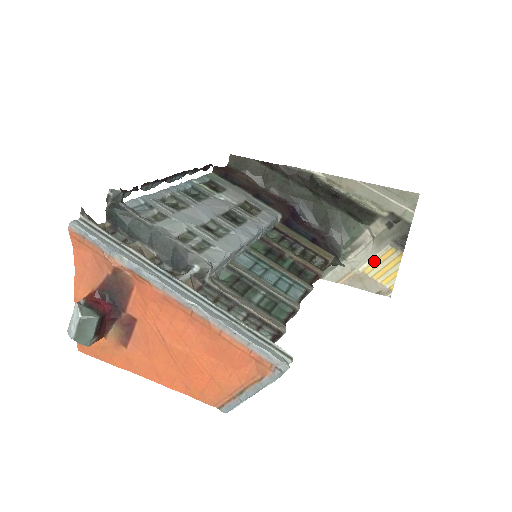
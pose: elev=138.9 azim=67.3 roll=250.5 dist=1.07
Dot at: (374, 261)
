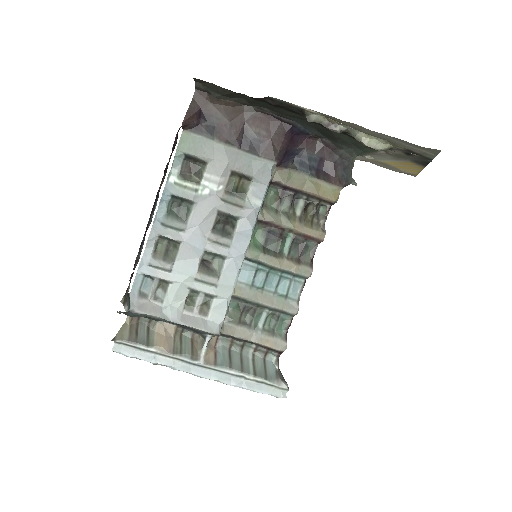
Dot at: (394, 162)
